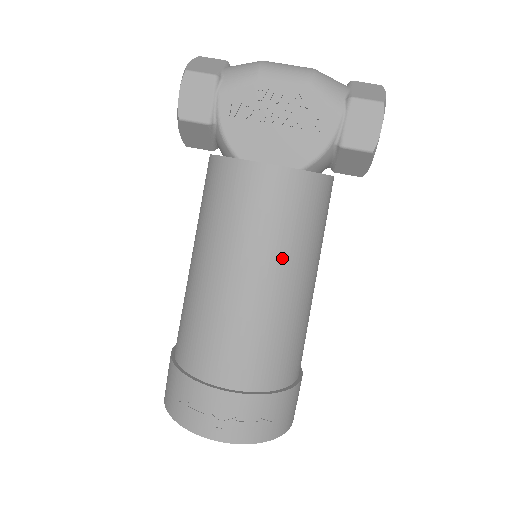
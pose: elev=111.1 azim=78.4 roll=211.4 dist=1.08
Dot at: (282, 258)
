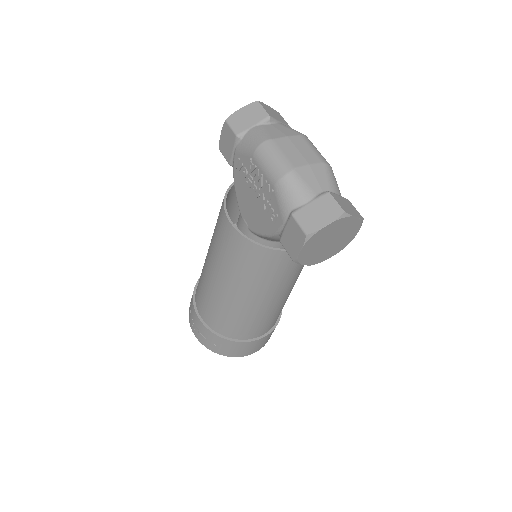
Dot at: (230, 278)
